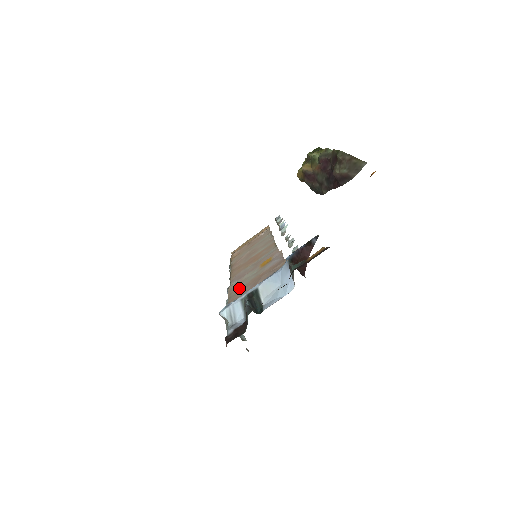
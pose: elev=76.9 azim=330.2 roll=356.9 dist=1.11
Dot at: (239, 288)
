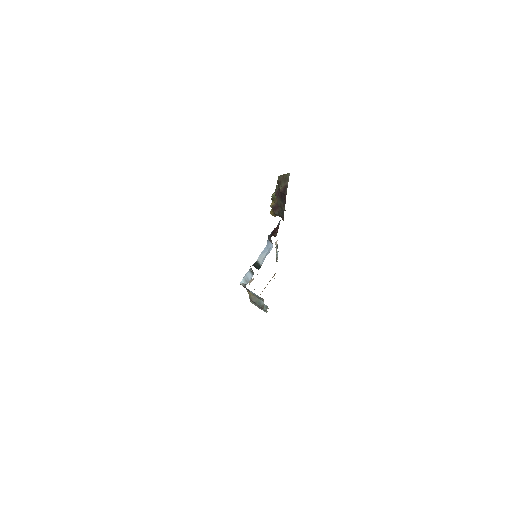
Dot at: occluded
